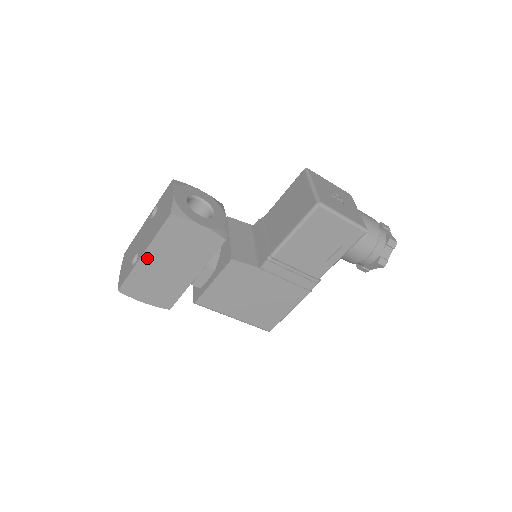
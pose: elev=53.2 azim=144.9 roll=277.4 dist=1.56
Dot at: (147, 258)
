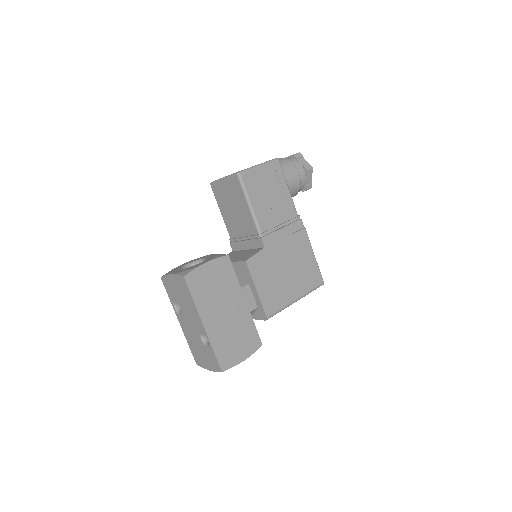
Dot at: (208, 324)
